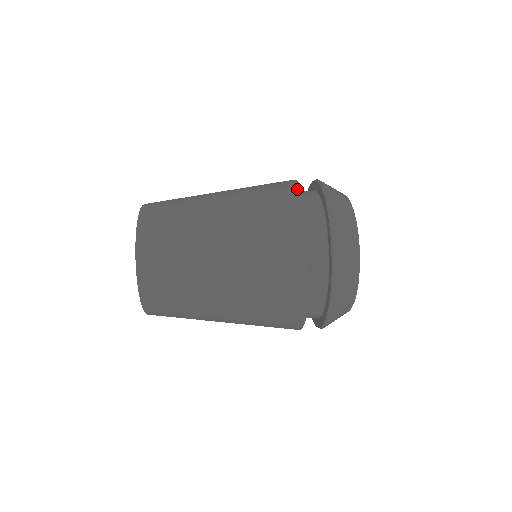
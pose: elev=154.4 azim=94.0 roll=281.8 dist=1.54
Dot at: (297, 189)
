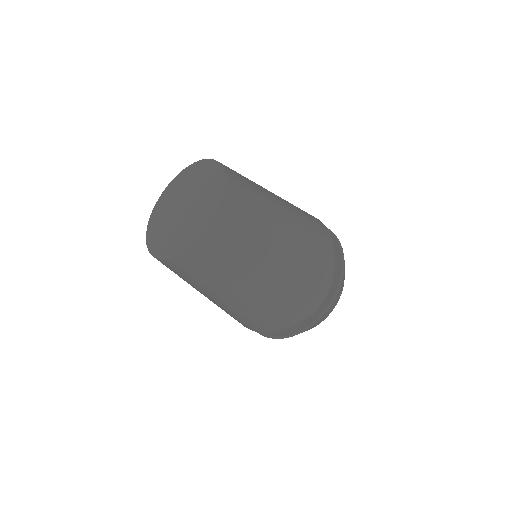
Dot at: occluded
